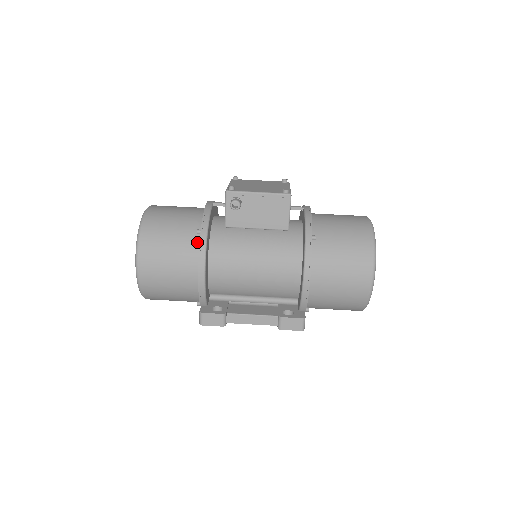
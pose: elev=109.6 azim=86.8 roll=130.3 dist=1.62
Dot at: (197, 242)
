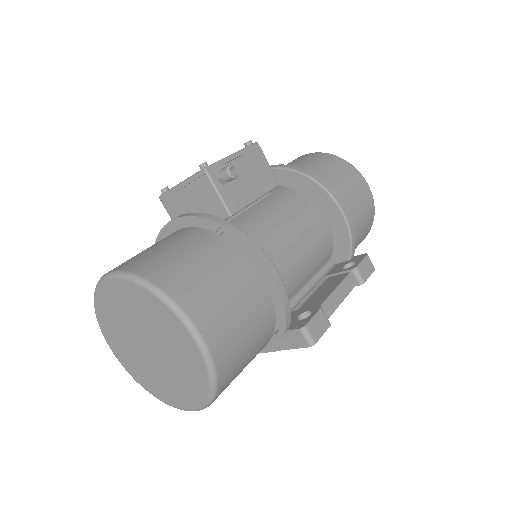
Dot at: (228, 245)
